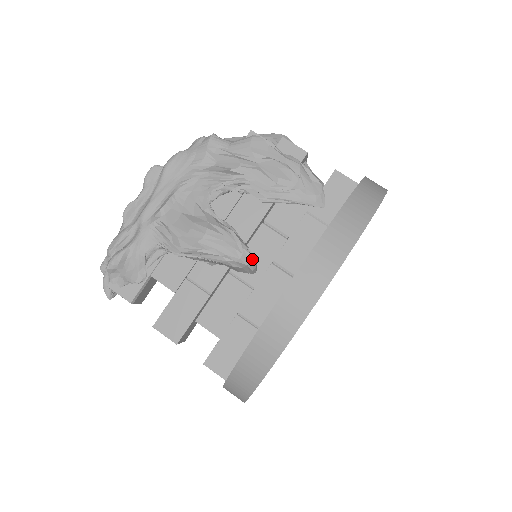
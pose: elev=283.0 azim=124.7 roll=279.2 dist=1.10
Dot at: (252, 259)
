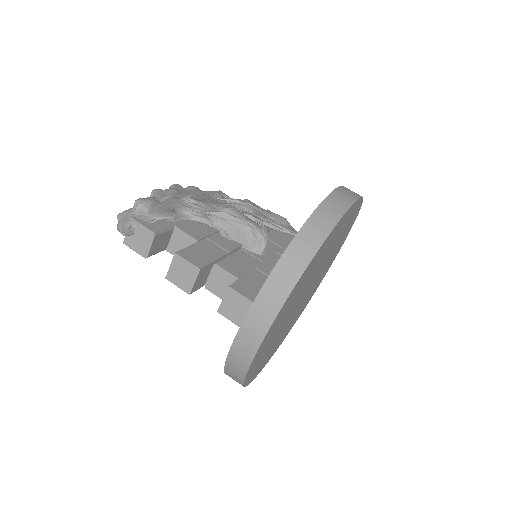
Dot at: (267, 235)
